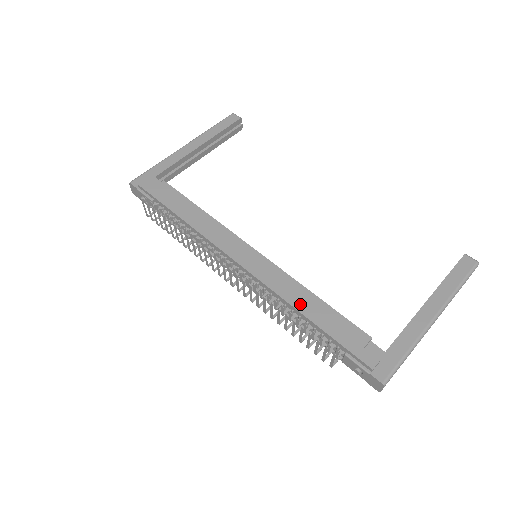
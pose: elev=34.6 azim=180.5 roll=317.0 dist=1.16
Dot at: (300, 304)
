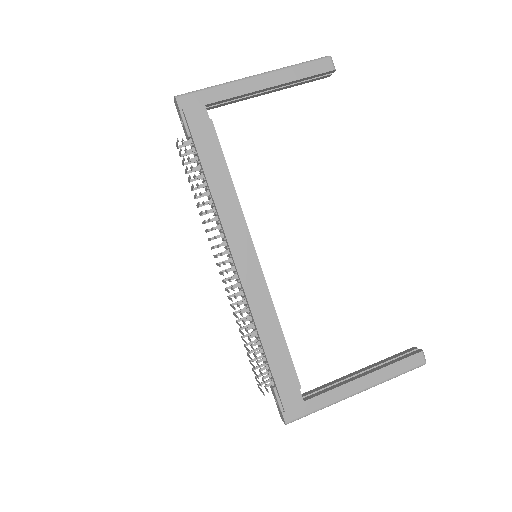
Dot at: (265, 332)
